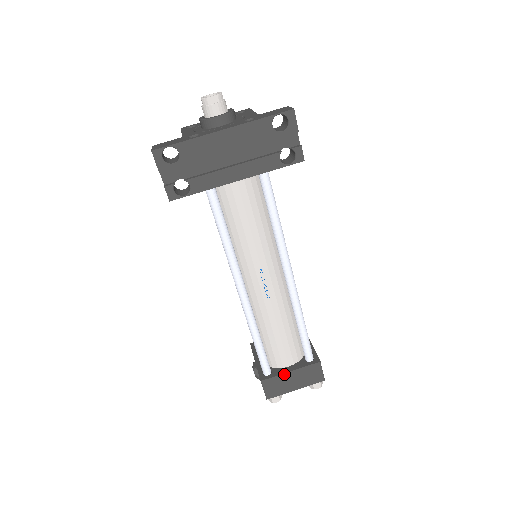
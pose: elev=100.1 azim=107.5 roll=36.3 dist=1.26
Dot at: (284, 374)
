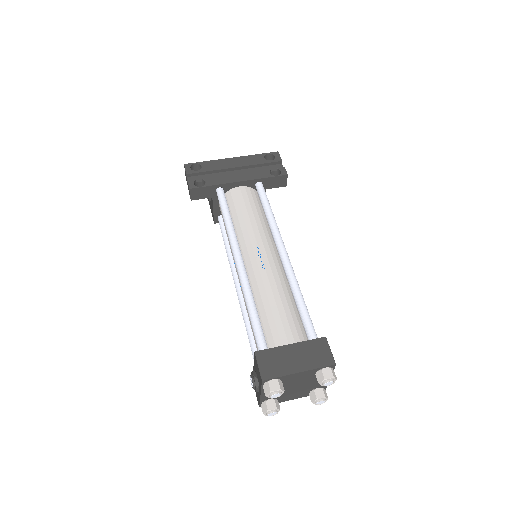
Dot at: (283, 347)
